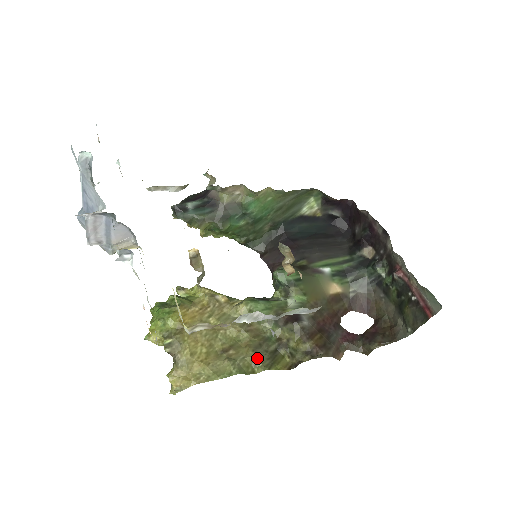
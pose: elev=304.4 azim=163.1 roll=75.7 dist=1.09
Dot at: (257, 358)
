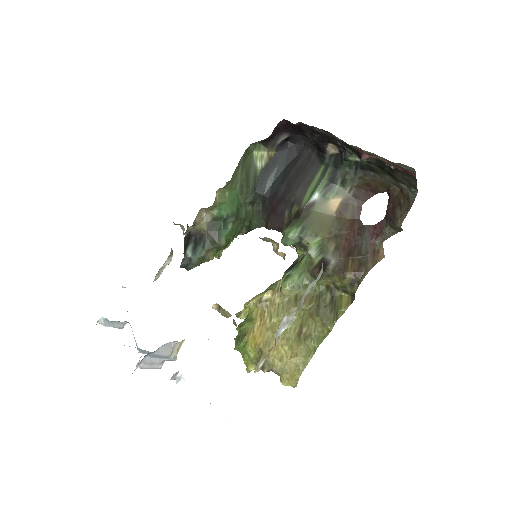
Dot at: (323, 320)
